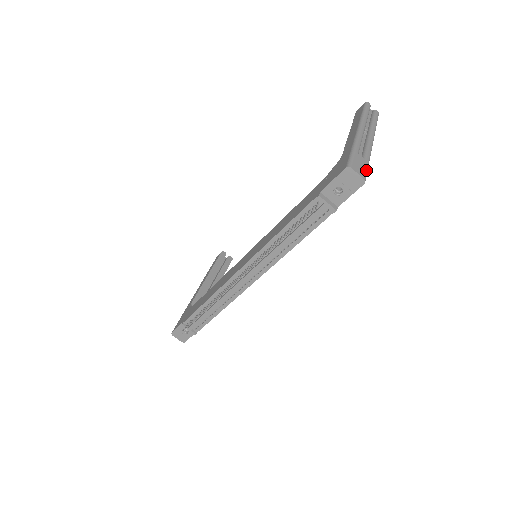
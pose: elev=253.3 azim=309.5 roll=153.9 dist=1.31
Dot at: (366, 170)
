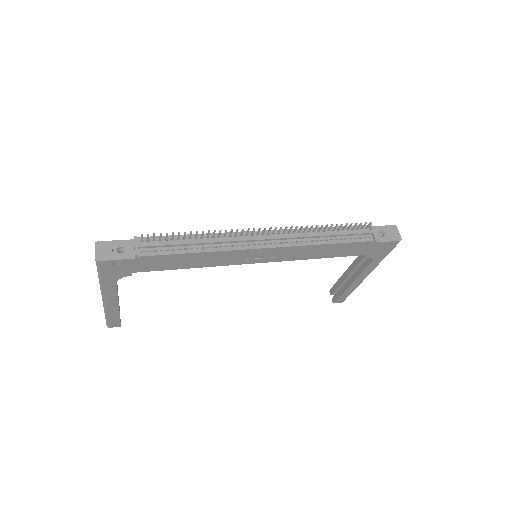
Dot at: (394, 246)
